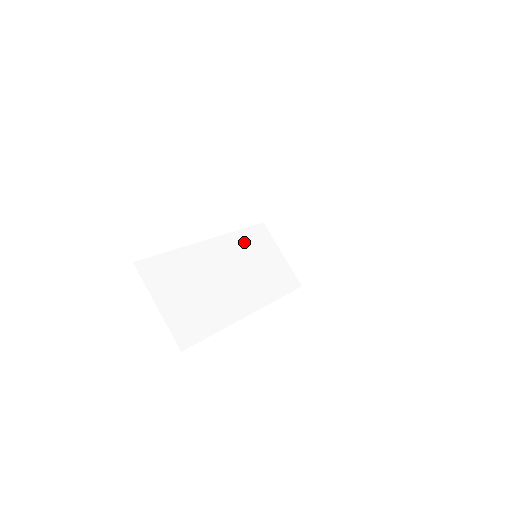
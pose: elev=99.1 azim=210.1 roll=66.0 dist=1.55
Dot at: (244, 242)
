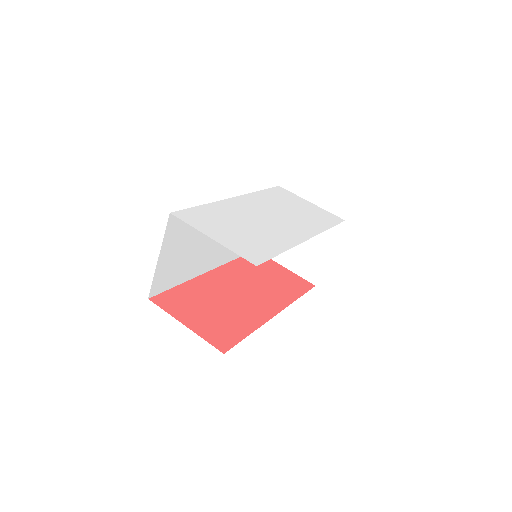
Dot at: occluded
